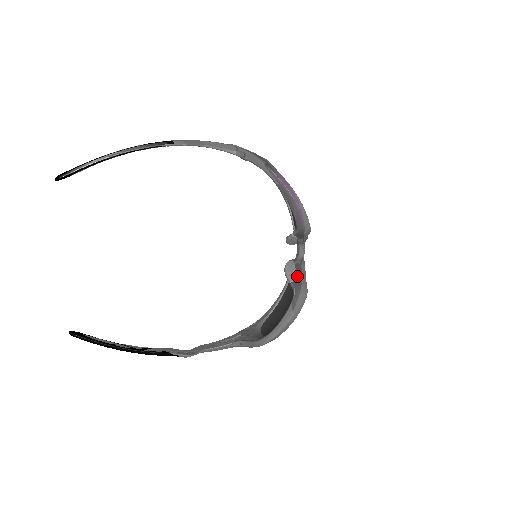
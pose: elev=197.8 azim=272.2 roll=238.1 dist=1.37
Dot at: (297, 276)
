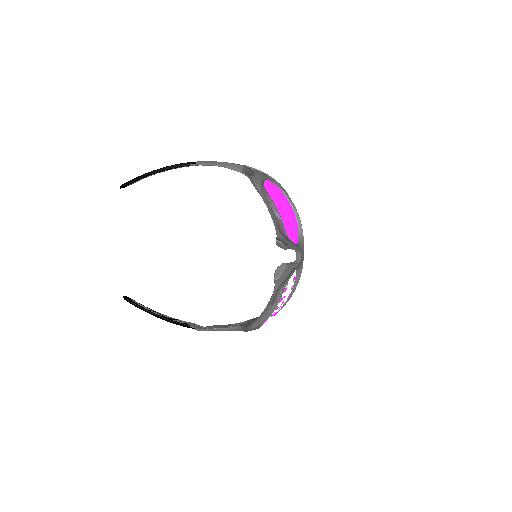
Dot at: (282, 275)
